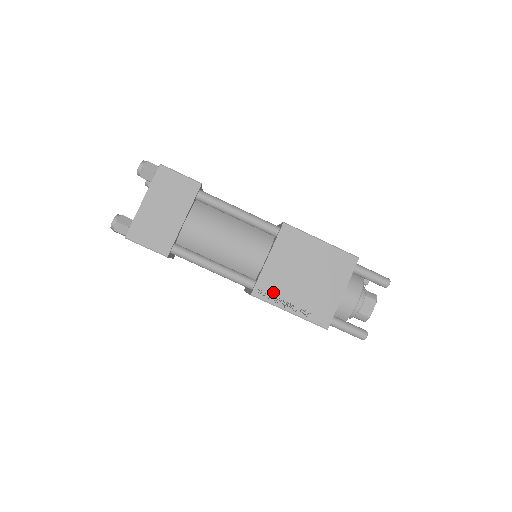
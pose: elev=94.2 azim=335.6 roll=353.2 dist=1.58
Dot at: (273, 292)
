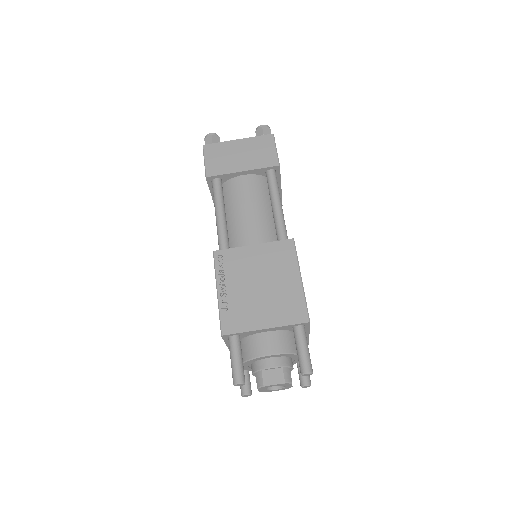
Dot at: (227, 267)
